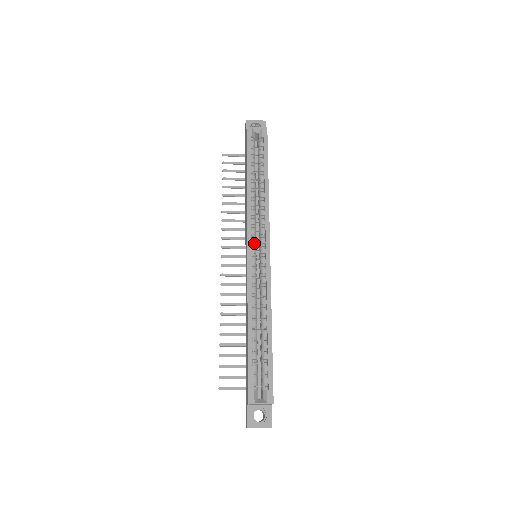
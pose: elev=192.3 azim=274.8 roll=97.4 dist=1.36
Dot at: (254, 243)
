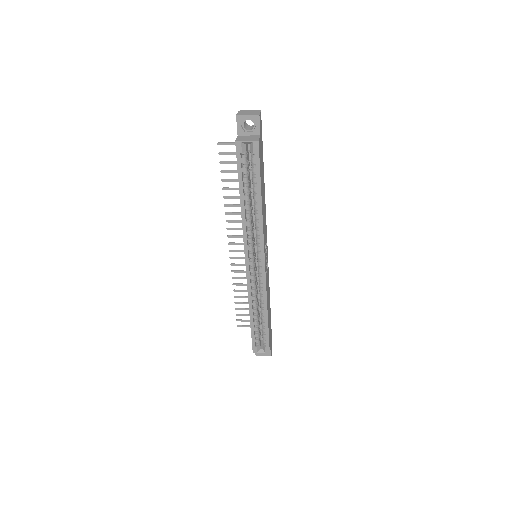
Dot at: (251, 257)
